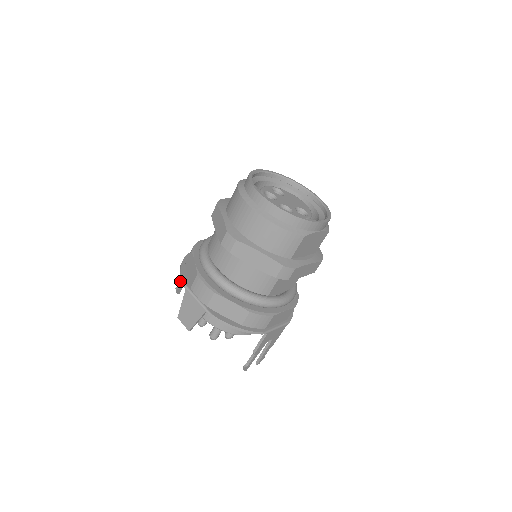
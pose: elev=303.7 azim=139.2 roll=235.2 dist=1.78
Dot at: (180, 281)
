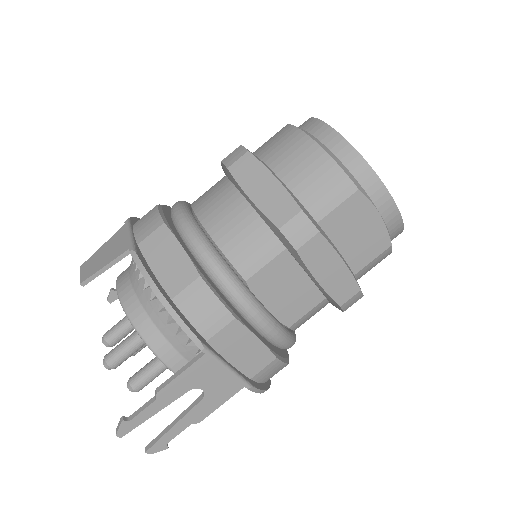
Dot at: occluded
